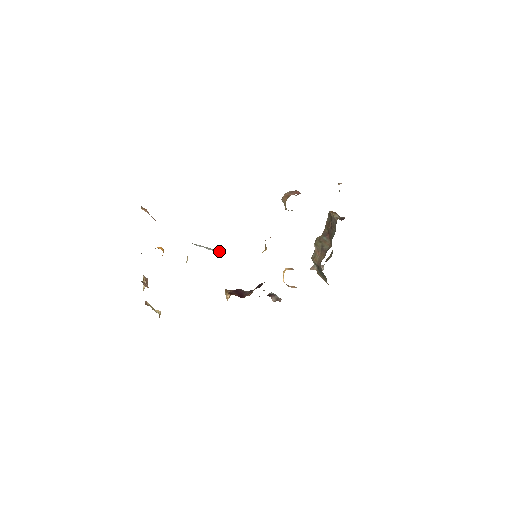
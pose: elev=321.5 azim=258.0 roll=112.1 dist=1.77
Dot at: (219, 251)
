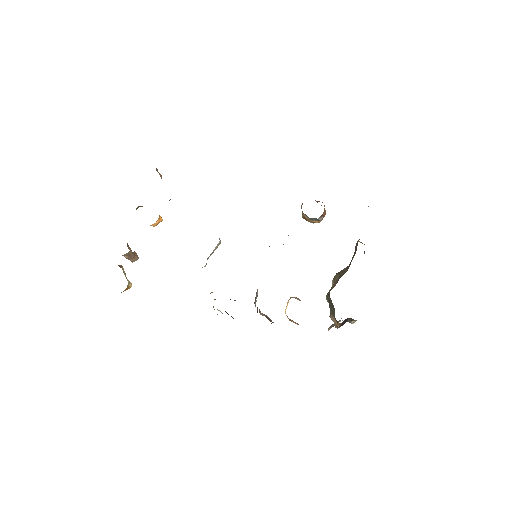
Dot at: occluded
